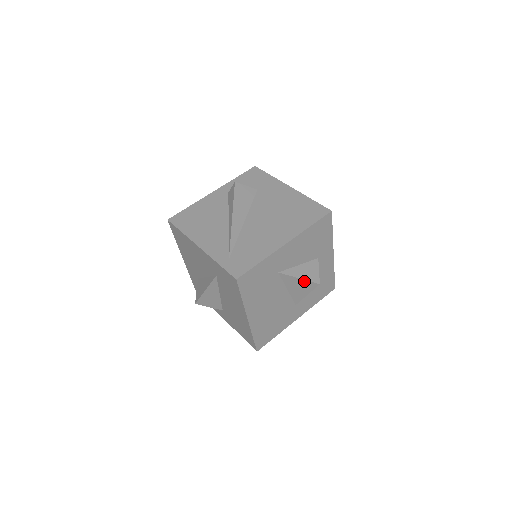
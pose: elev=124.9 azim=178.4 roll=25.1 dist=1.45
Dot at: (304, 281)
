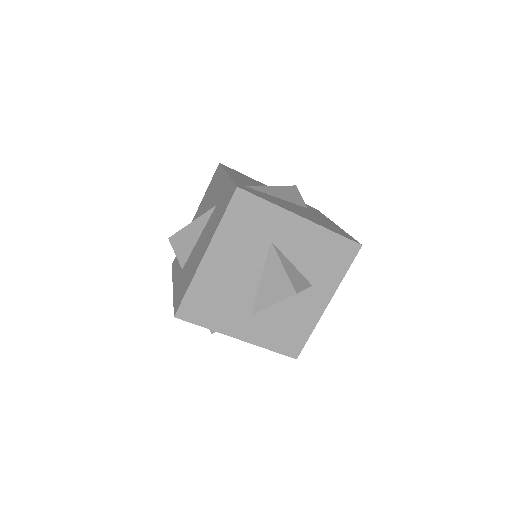
Dot at: (285, 276)
